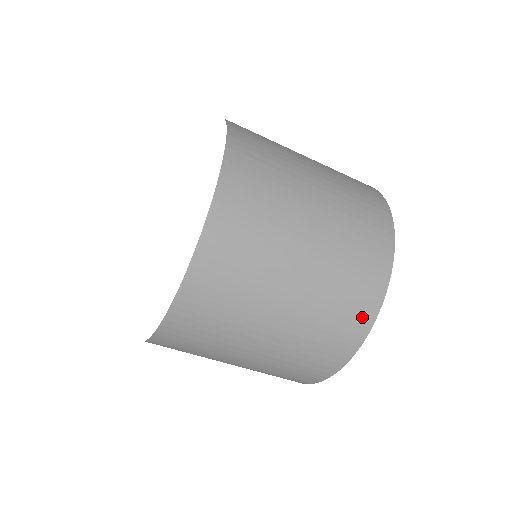
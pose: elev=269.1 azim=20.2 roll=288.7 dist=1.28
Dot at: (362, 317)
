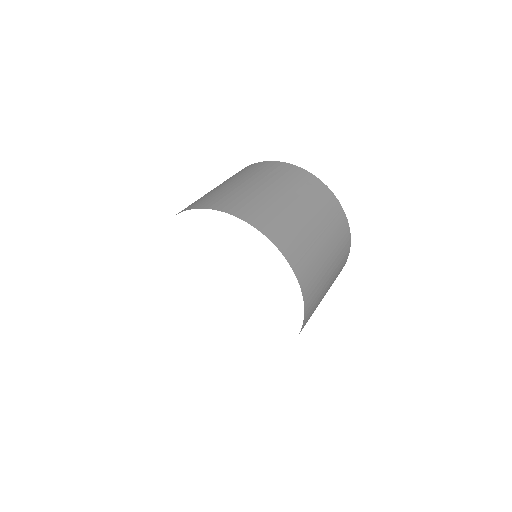
Dot at: (341, 215)
